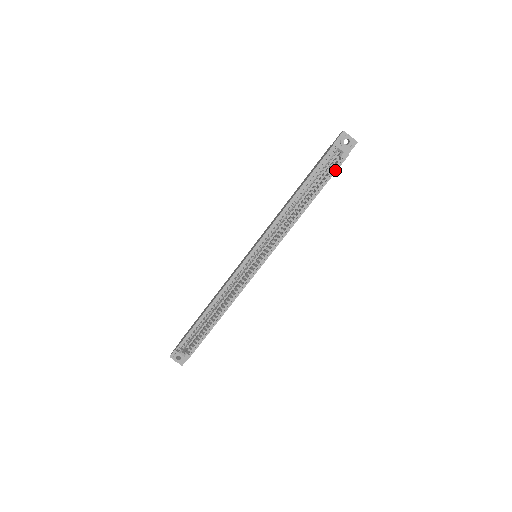
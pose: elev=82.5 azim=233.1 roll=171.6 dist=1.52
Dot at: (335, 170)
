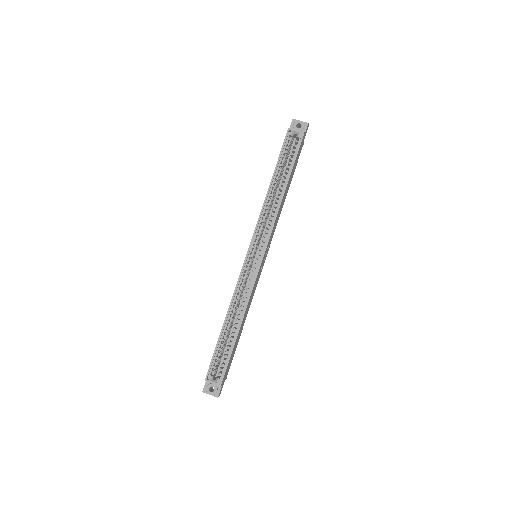
Dot at: (297, 149)
